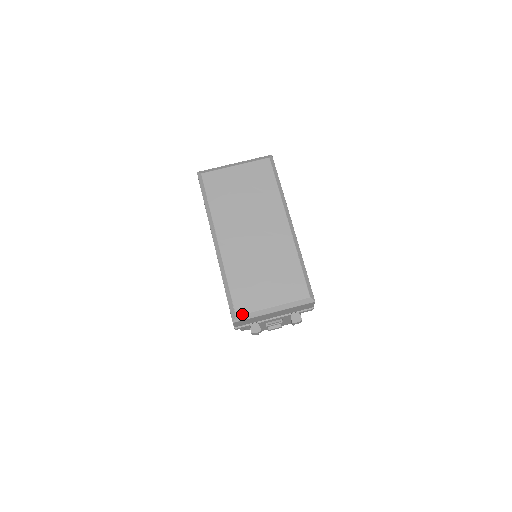
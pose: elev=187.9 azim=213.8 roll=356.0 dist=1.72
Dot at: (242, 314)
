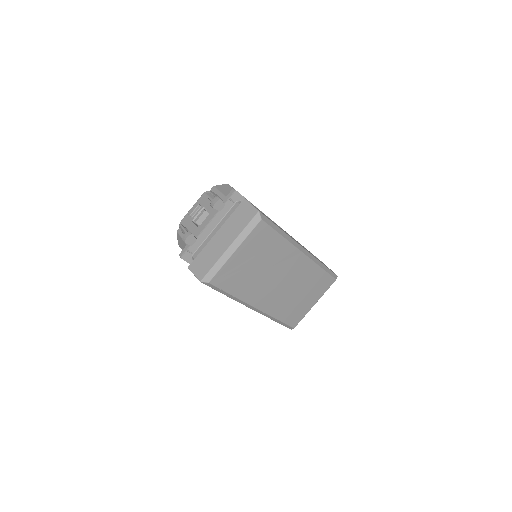
Dot at: occluded
